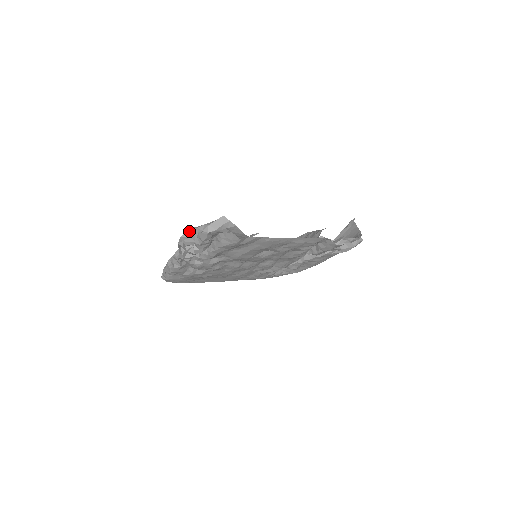
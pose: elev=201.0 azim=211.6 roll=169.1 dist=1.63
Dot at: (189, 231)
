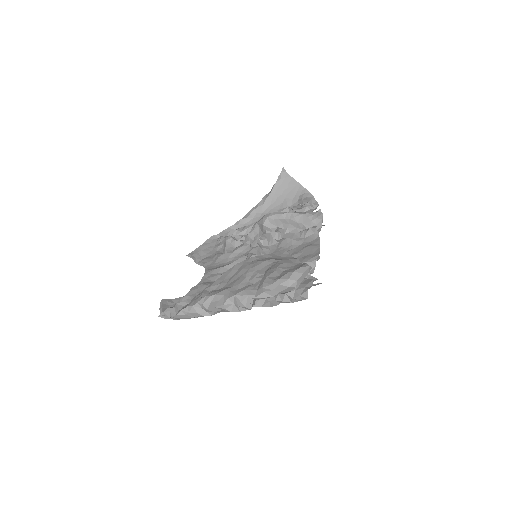
Dot at: (265, 288)
